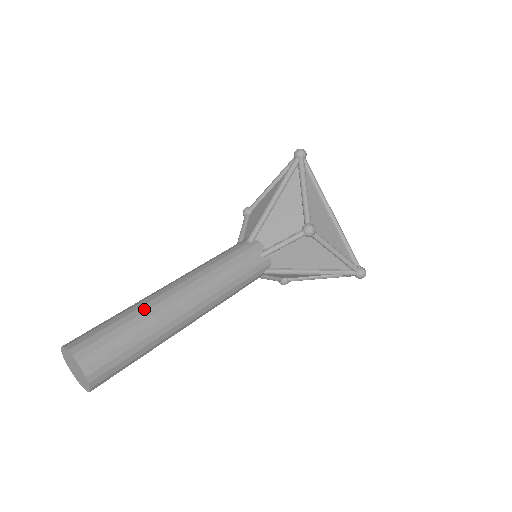
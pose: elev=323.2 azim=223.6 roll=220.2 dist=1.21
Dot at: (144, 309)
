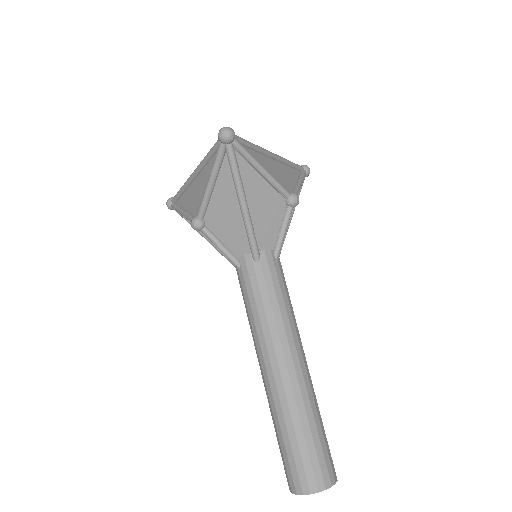
Dot at: (302, 408)
